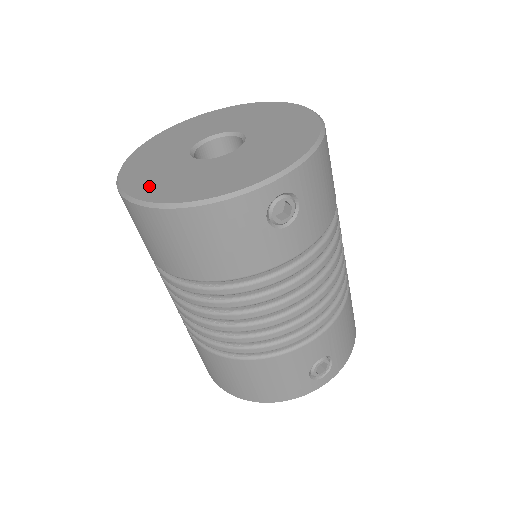
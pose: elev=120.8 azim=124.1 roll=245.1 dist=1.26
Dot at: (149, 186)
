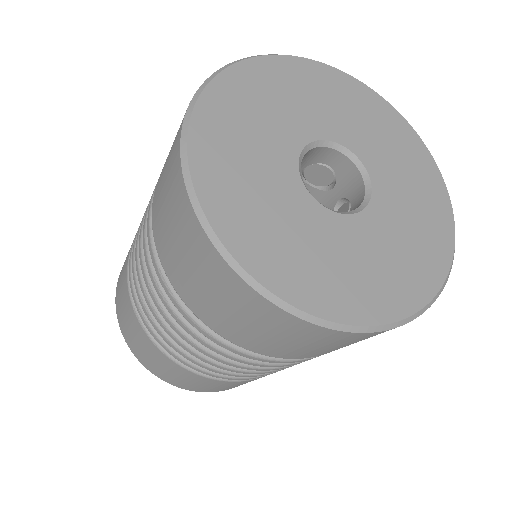
Dot at: (333, 290)
